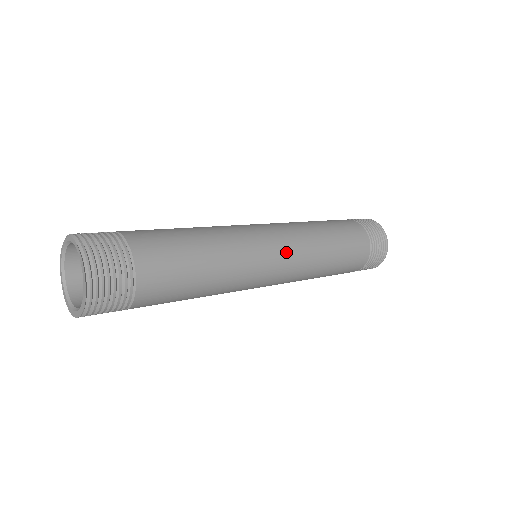
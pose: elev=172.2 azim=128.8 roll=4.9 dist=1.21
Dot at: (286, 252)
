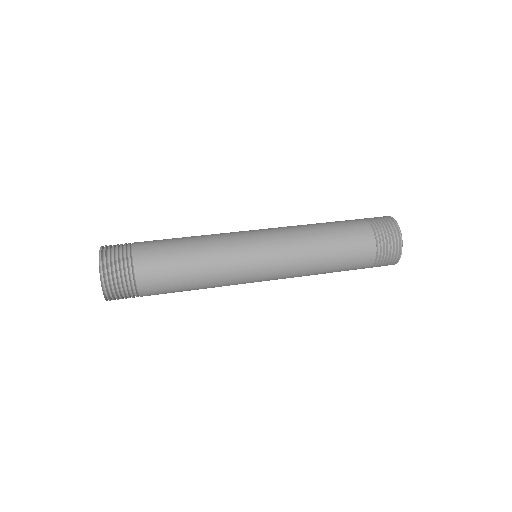
Dot at: (271, 277)
